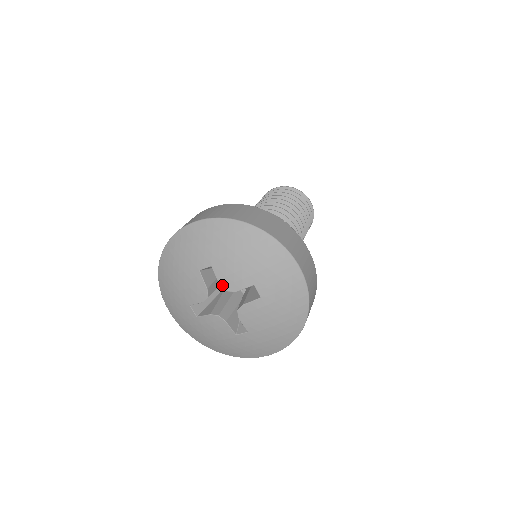
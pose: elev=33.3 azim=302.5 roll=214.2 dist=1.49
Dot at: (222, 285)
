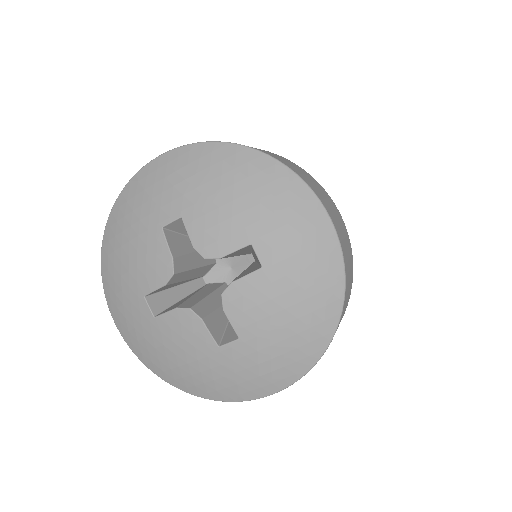
Dot at: (197, 248)
